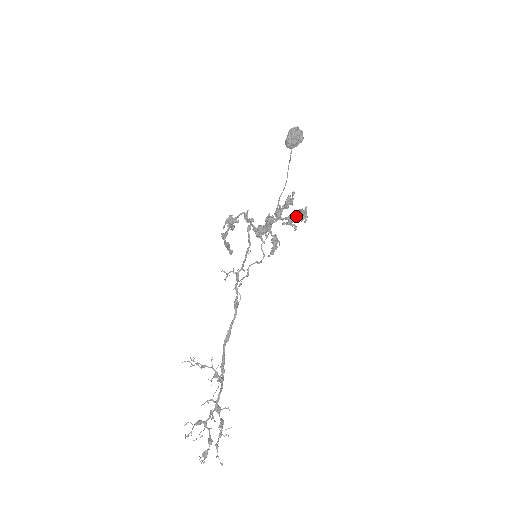
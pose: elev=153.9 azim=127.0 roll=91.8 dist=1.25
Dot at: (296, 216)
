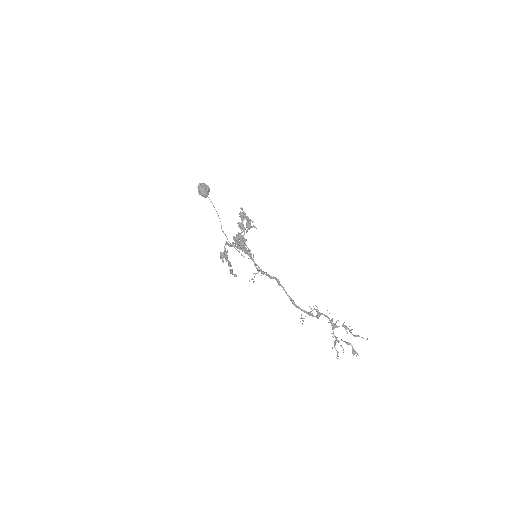
Dot at: (249, 222)
